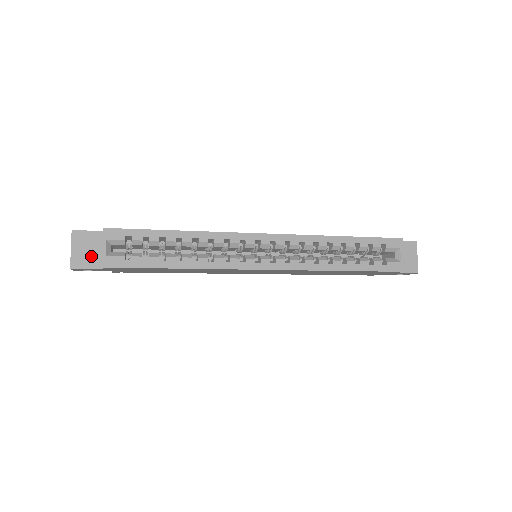
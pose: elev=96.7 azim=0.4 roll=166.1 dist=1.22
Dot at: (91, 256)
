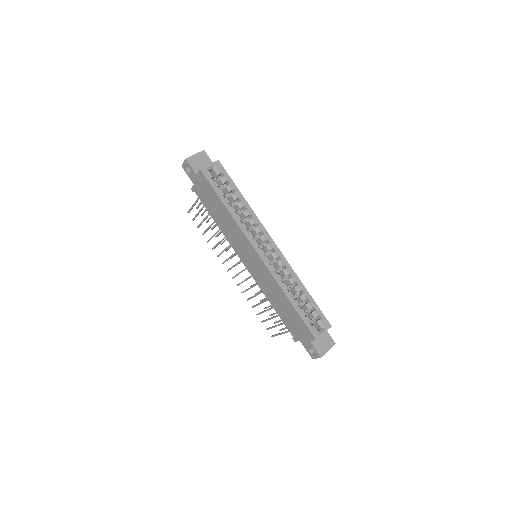
Dot at: (198, 165)
